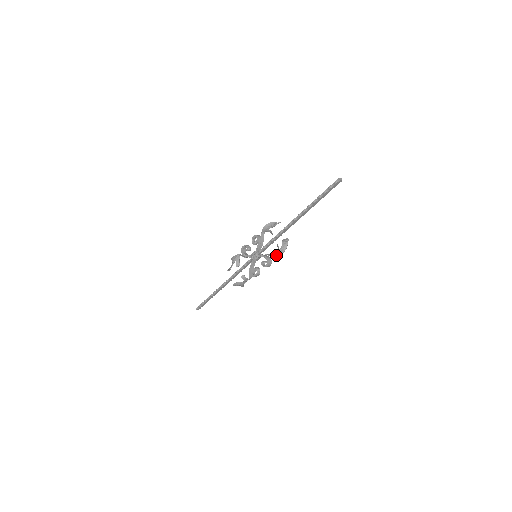
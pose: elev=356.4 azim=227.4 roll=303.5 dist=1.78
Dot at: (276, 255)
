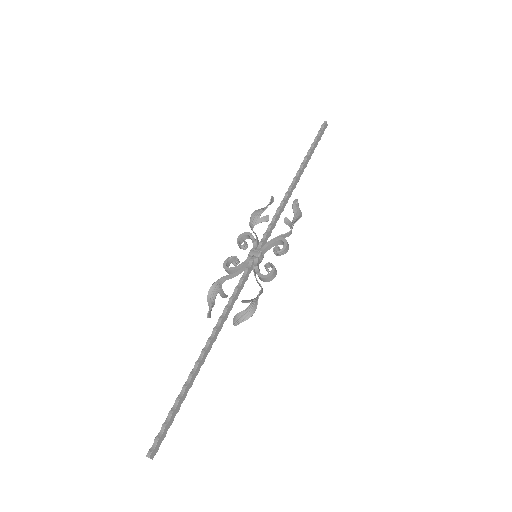
Dot at: (294, 222)
